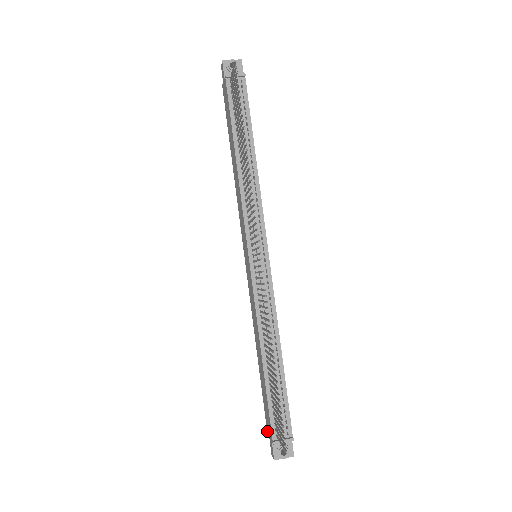
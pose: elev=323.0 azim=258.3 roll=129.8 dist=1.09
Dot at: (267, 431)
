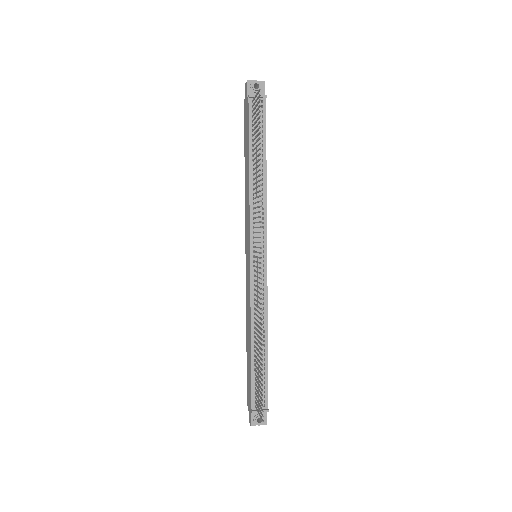
Dot at: (247, 401)
